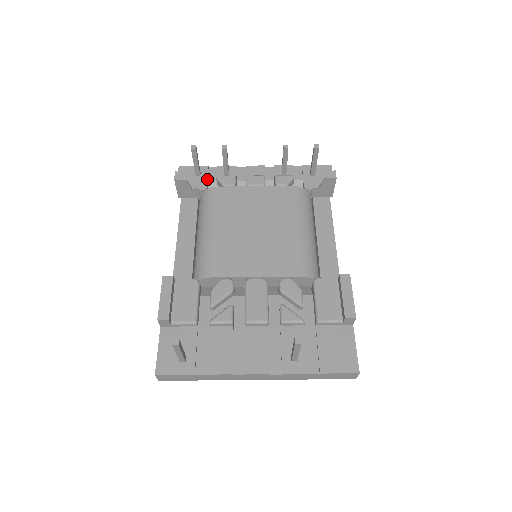
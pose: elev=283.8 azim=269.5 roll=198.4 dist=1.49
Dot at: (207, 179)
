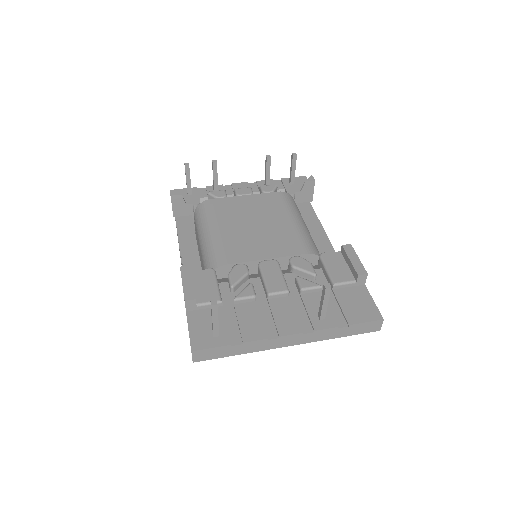
Dot at: (199, 196)
